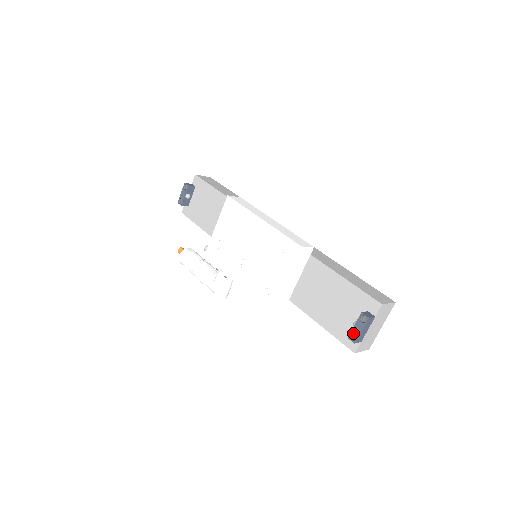
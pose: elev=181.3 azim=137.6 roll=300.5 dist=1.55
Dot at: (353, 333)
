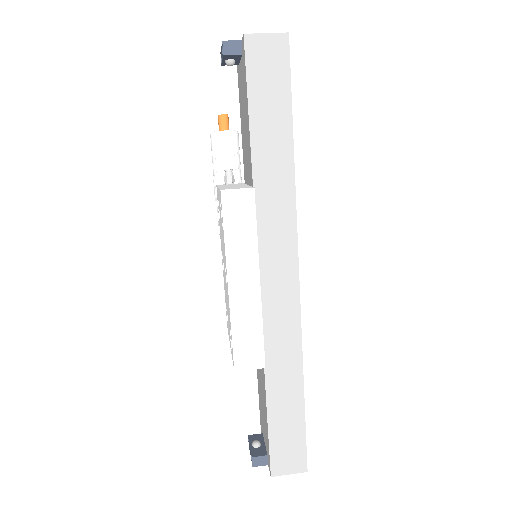
Dot at: (250, 443)
